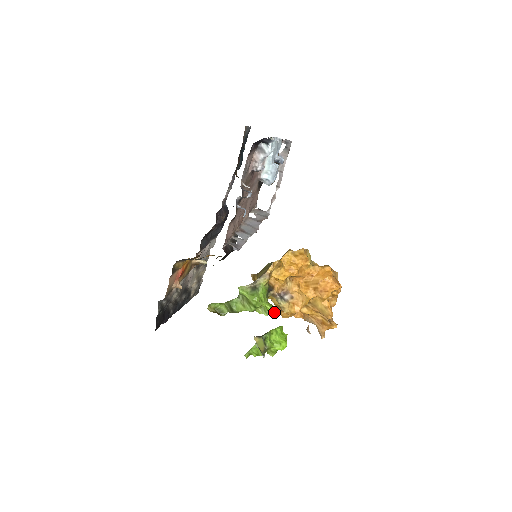
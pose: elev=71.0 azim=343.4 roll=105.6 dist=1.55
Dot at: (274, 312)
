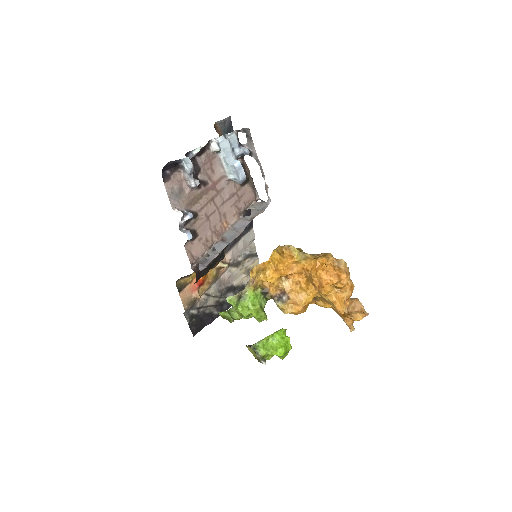
Dot at: (264, 319)
